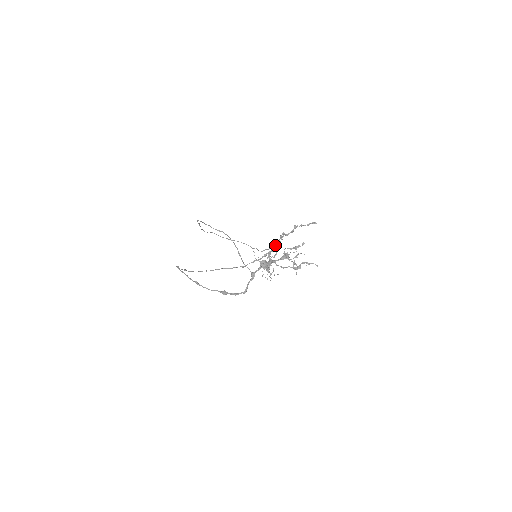
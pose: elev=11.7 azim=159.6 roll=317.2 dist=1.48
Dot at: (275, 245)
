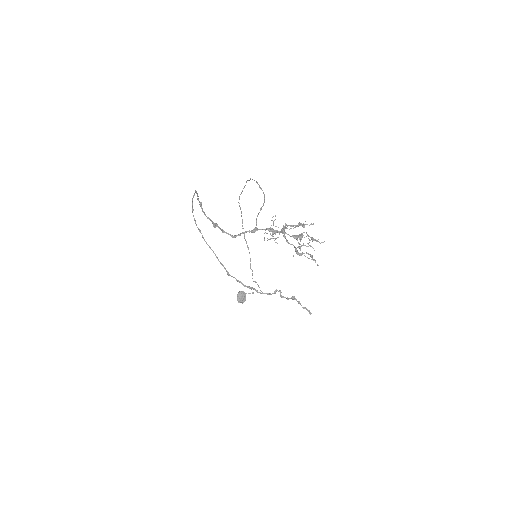
Dot at: (298, 224)
